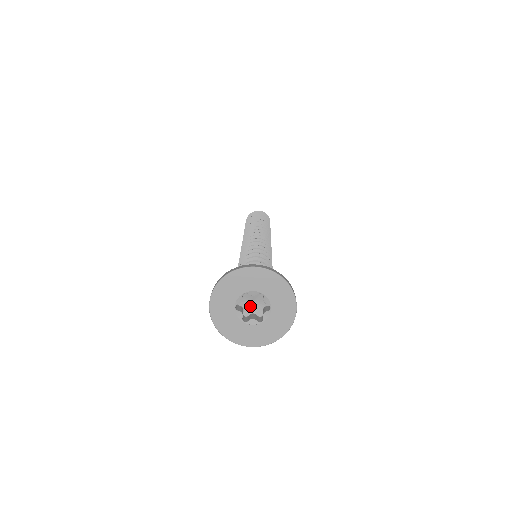
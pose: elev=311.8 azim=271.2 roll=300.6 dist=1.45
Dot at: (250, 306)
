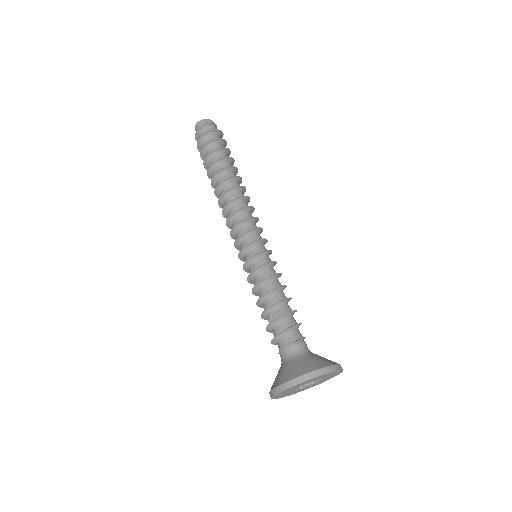
Dot at: occluded
